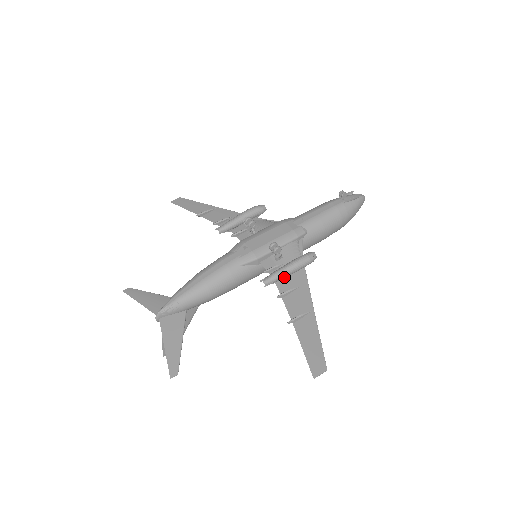
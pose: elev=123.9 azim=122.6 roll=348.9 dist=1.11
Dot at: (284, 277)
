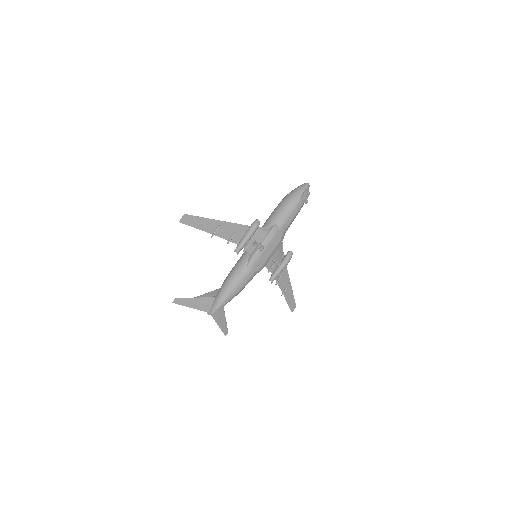
Dot at: occluded
